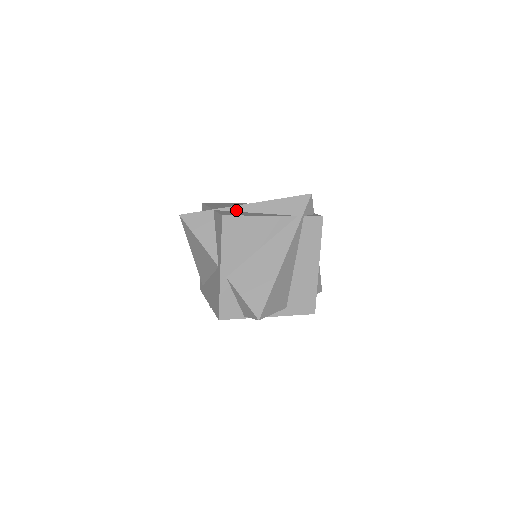
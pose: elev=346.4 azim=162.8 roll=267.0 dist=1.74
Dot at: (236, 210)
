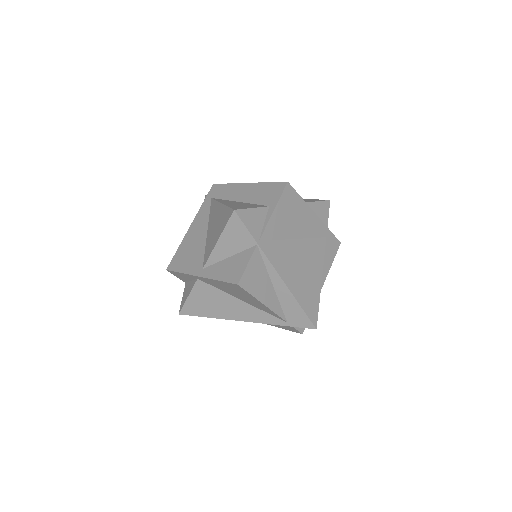
Dot at: (268, 267)
